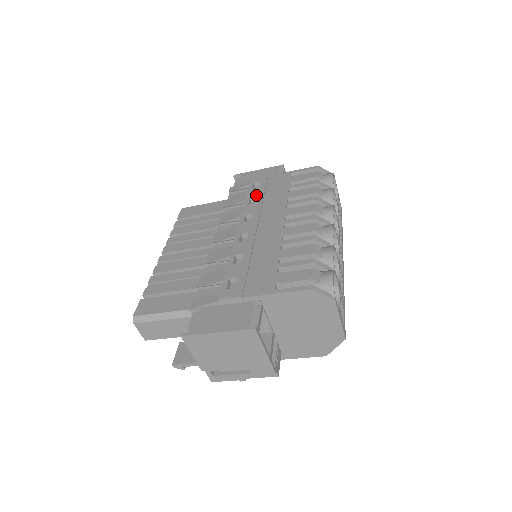
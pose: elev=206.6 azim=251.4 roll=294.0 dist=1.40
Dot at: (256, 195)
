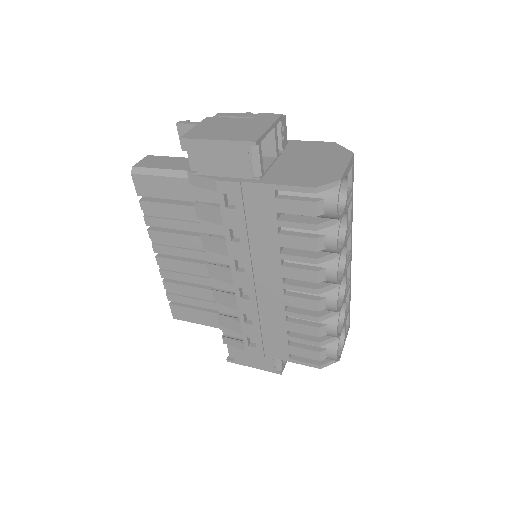
Dot at: (236, 227)
